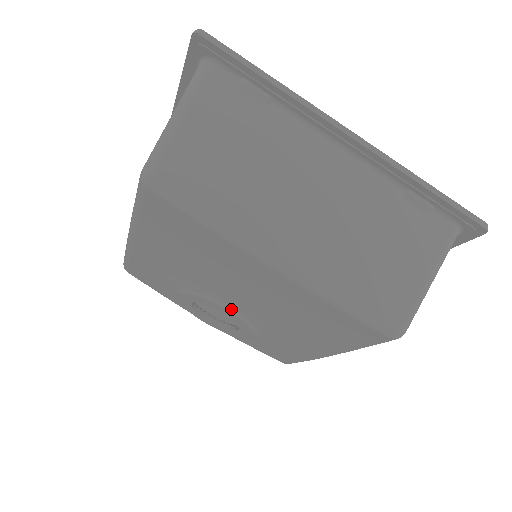
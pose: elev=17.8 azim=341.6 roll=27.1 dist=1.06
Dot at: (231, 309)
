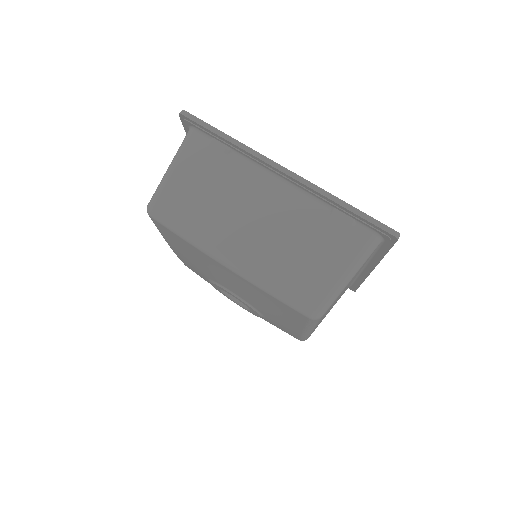
Dot at: (235, 294)
